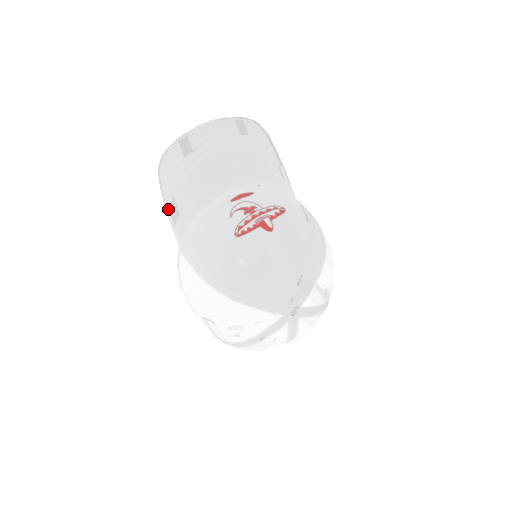
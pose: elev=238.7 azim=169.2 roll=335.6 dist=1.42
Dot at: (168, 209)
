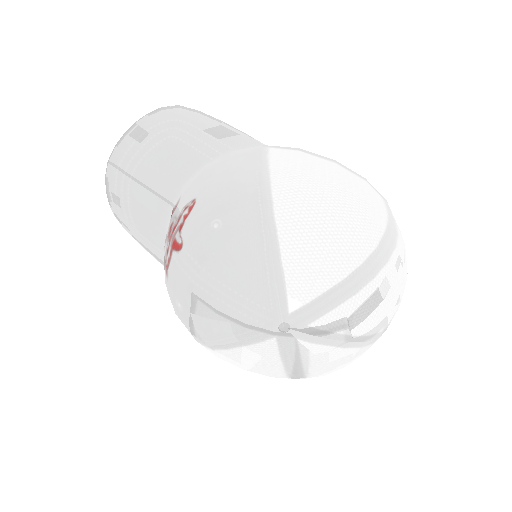
Dot at: (163, 265)
